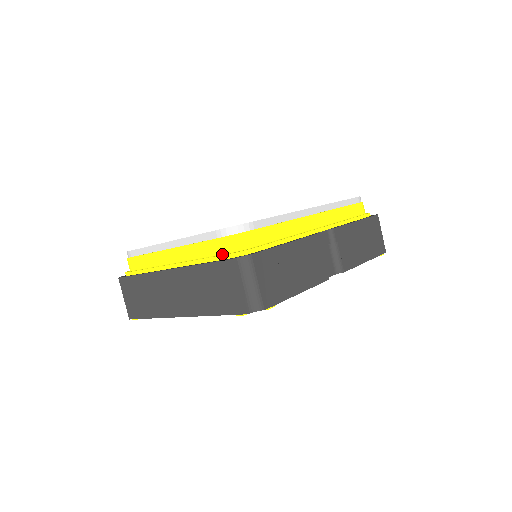
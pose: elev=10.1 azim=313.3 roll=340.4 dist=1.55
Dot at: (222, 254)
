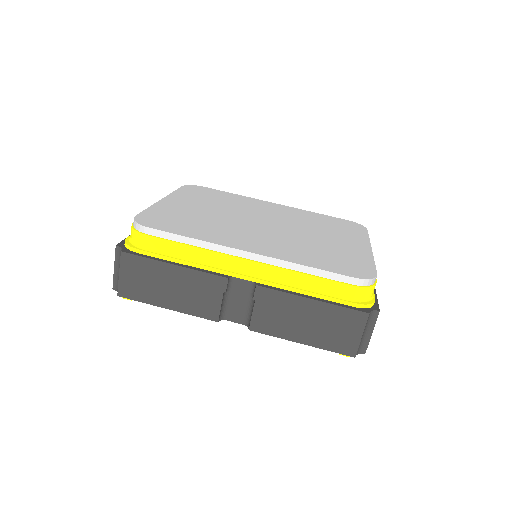
Dot at: occluded
